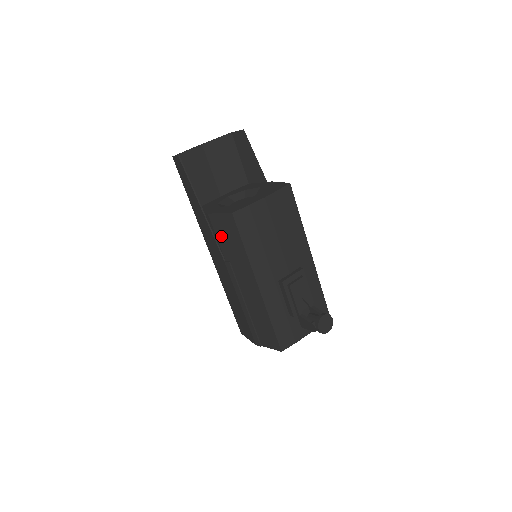
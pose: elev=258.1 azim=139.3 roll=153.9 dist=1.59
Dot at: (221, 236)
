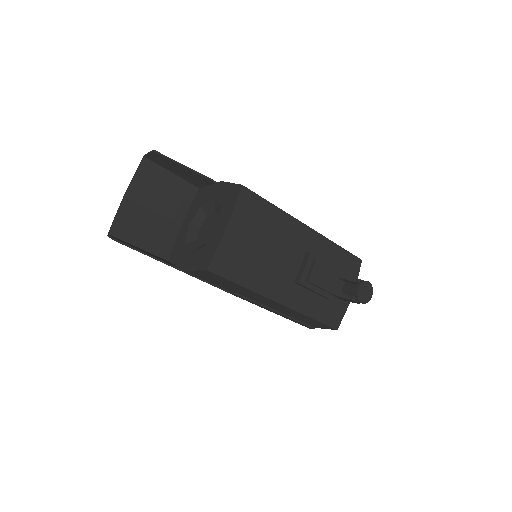
Dot at: (211, 281)
